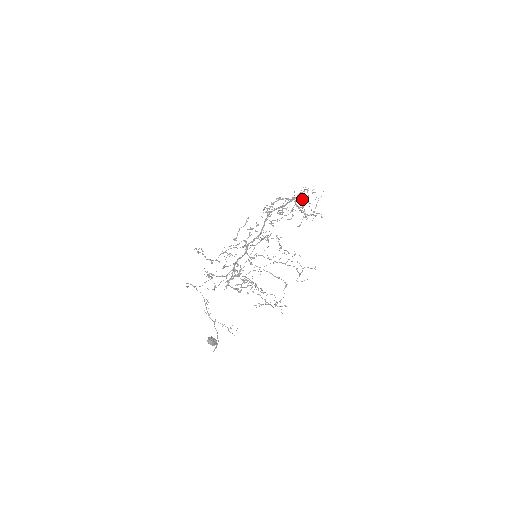
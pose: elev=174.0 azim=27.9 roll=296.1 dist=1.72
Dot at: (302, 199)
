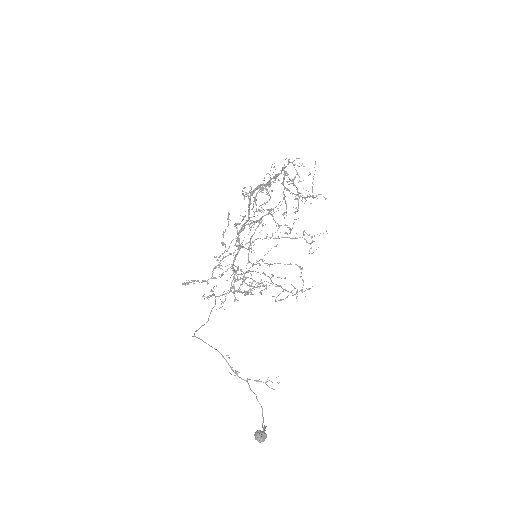
Dot at: (291, 180)
